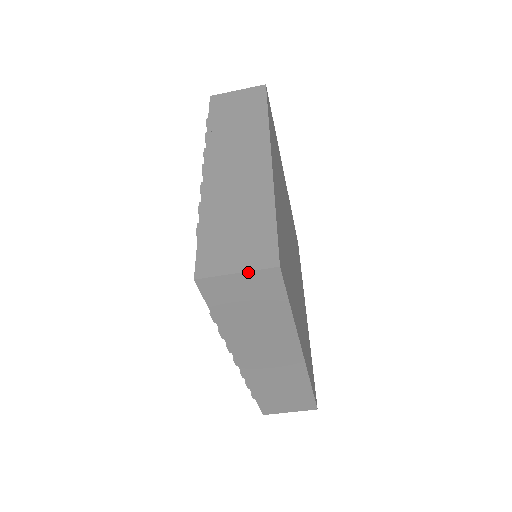
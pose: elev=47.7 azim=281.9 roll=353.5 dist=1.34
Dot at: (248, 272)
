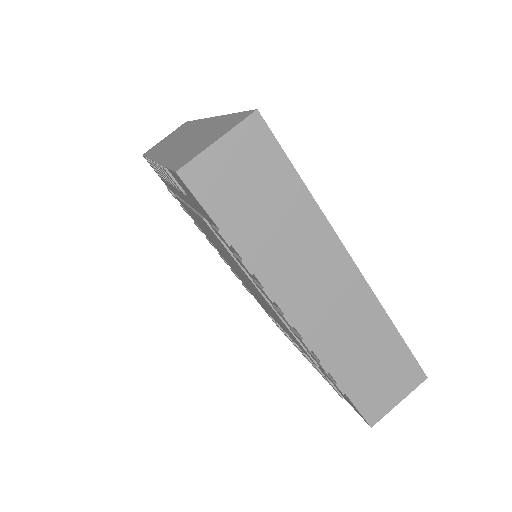
Dot at: (228, 133)
